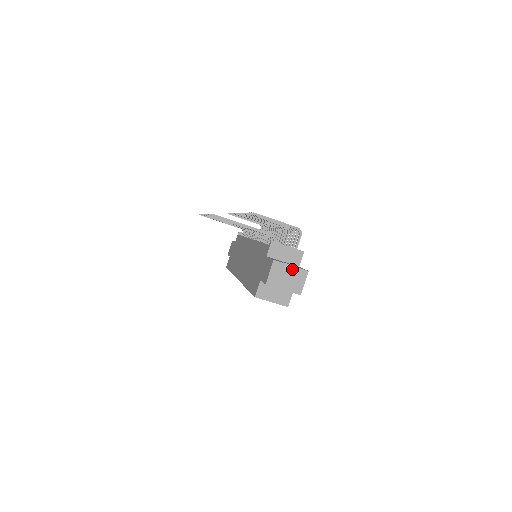
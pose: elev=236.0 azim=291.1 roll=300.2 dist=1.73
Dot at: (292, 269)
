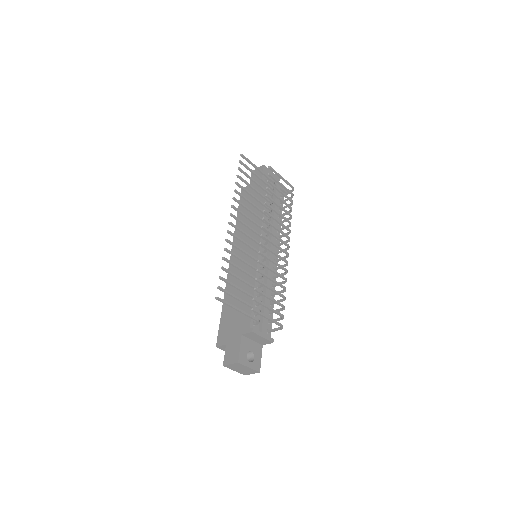
Dot at: (248, 368)
